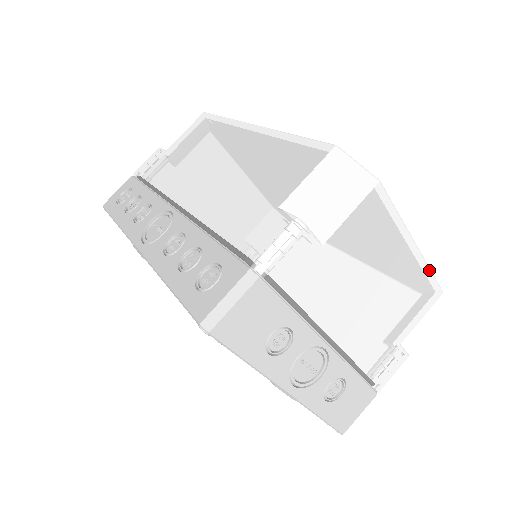
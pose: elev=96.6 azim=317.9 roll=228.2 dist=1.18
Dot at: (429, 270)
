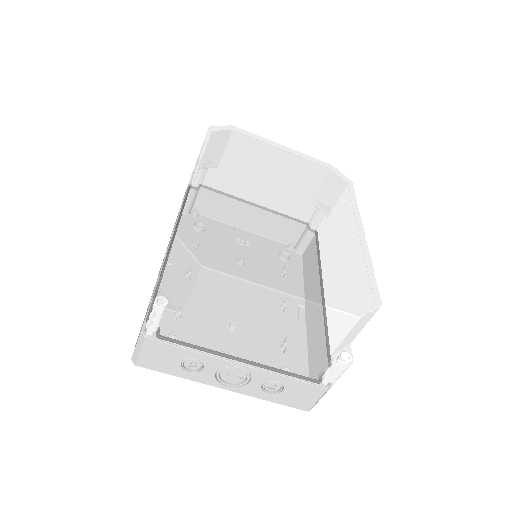
Dot at: (321, 307)
